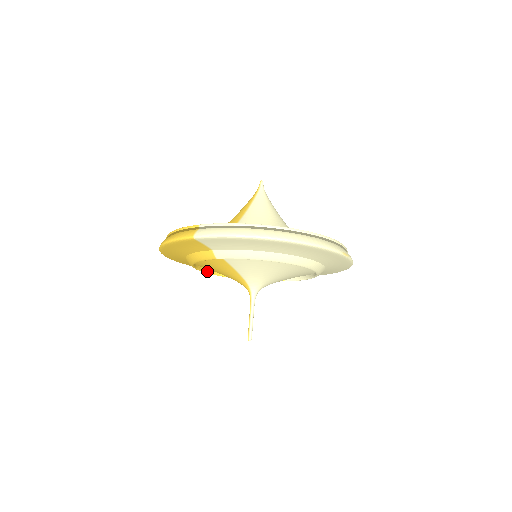
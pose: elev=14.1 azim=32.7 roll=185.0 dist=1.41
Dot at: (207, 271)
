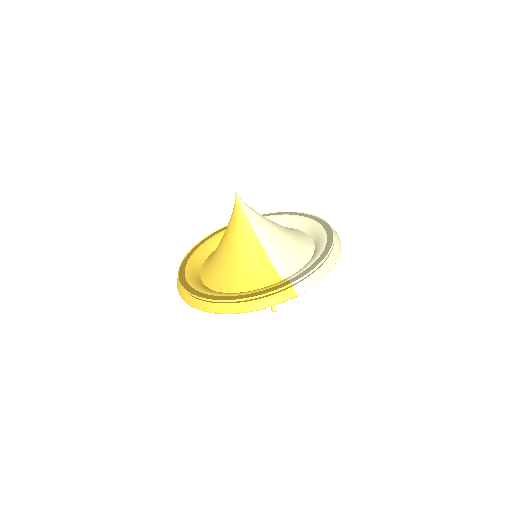
Dot at: occluded
